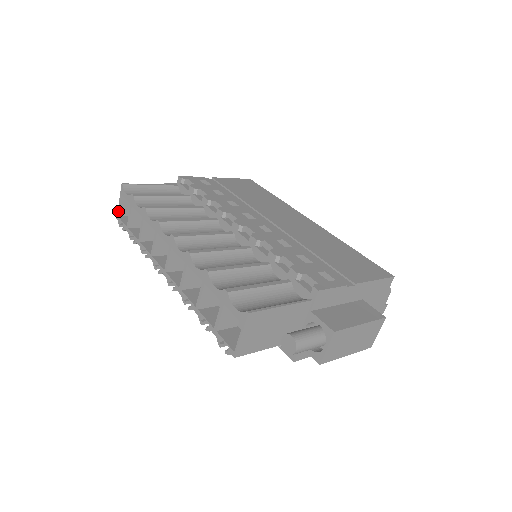
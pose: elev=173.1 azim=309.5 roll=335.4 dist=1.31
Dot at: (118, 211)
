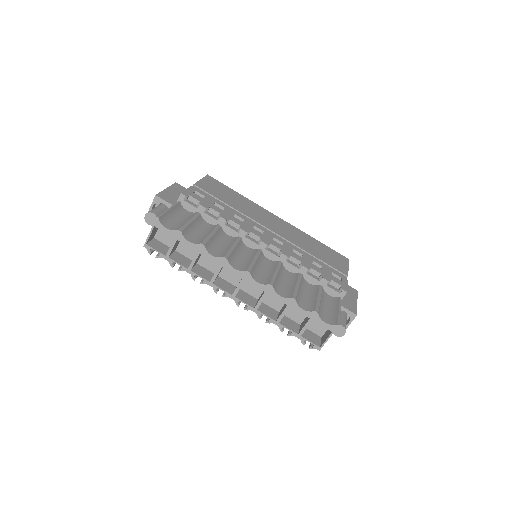
Dot at: (147, 240)
